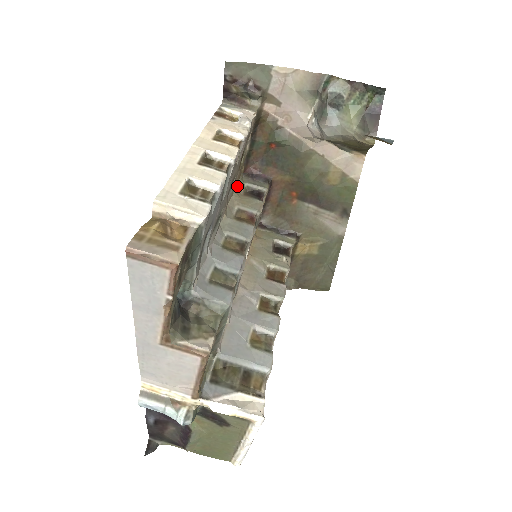
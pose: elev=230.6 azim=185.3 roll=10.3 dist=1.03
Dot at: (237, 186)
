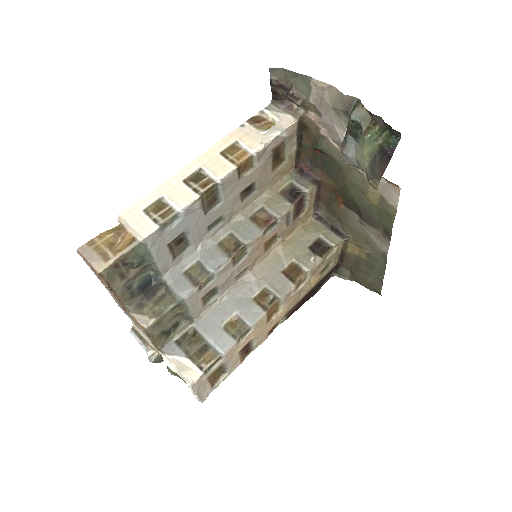
Dot at: (279, 182)
